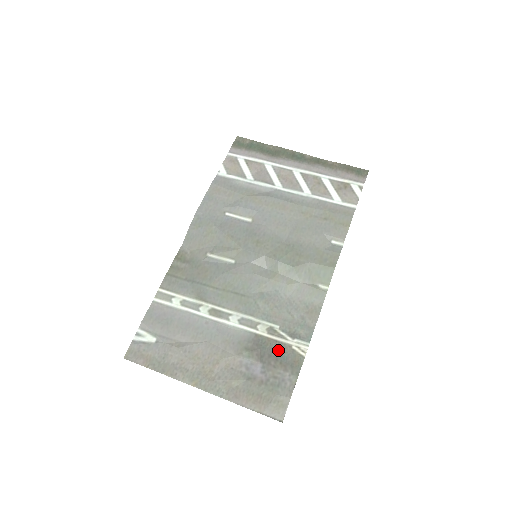
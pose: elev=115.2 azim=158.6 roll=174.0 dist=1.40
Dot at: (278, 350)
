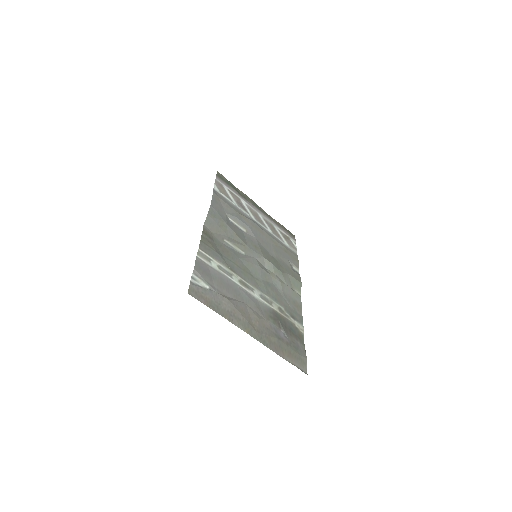
Dot at: (289, 324)
